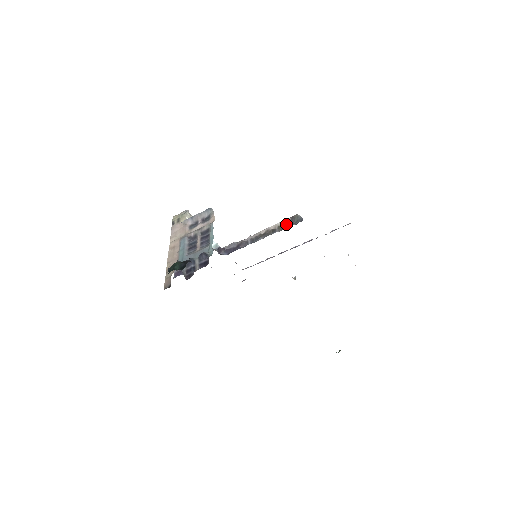
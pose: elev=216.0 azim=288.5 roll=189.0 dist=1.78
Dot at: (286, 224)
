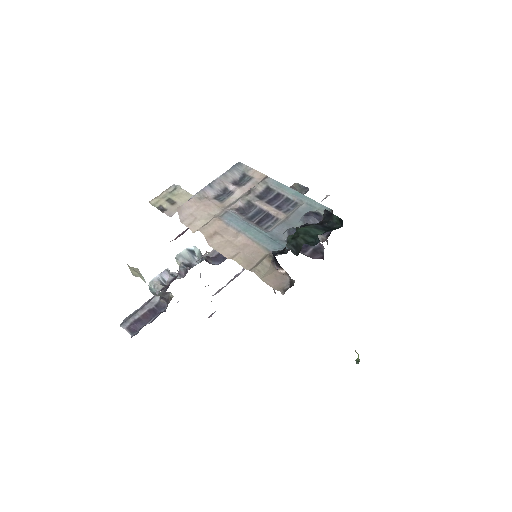
Dot at: occluded
